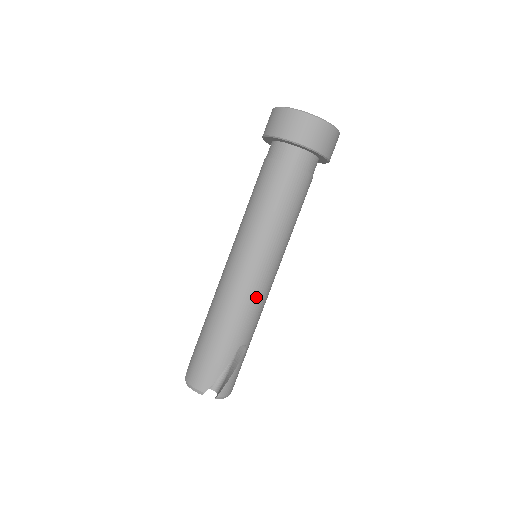
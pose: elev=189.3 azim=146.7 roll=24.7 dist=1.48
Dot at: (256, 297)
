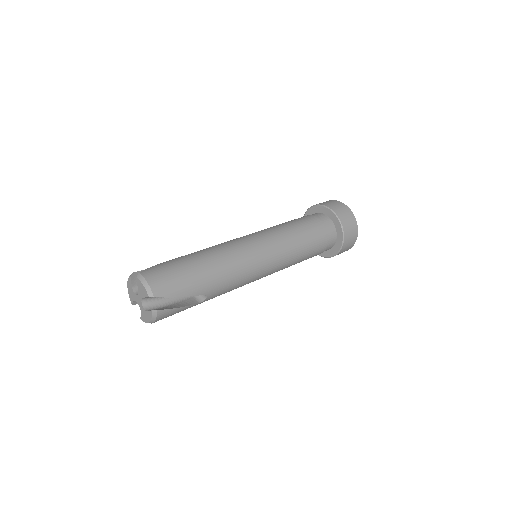
Dot at: (246, 276)
